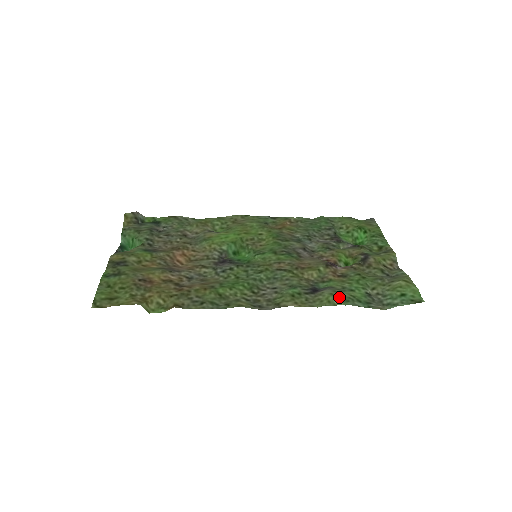
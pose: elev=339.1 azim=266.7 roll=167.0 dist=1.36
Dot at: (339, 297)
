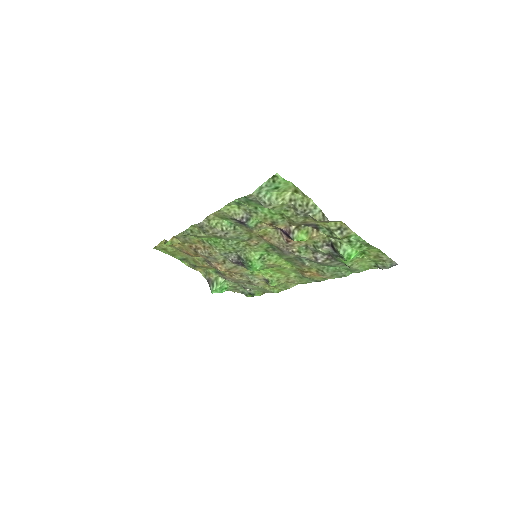
Dot at: (239, 204)
